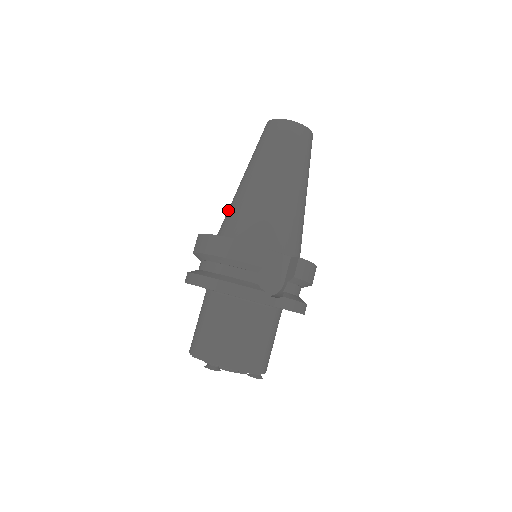
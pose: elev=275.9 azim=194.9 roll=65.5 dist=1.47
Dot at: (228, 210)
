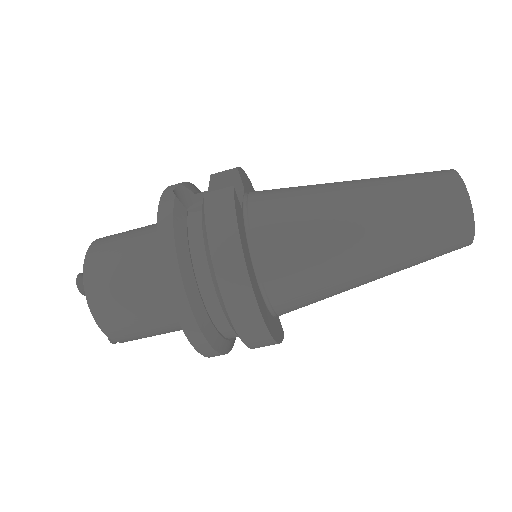
Dot at: (309, 268)
